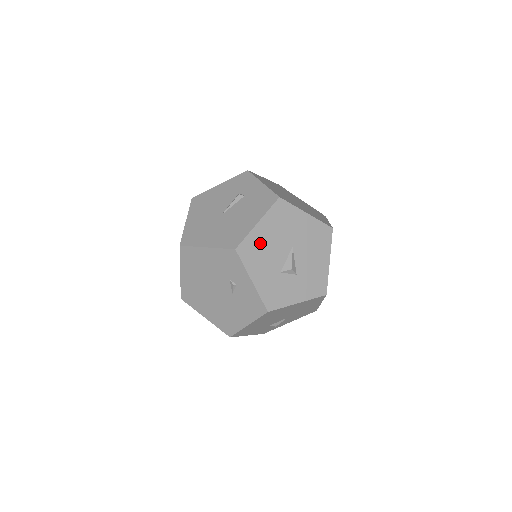
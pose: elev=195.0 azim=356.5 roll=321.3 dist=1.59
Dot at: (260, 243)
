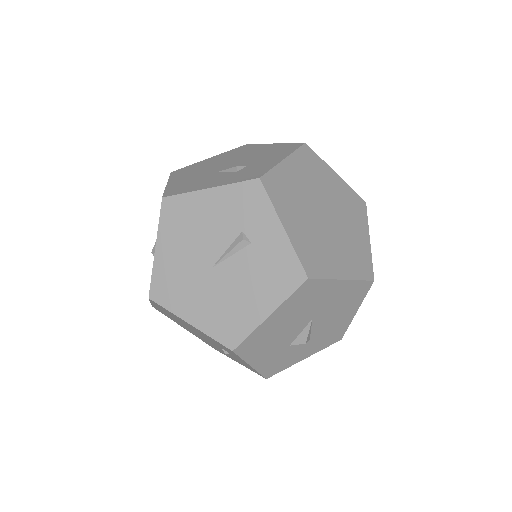
Dot at: (268, 333)
